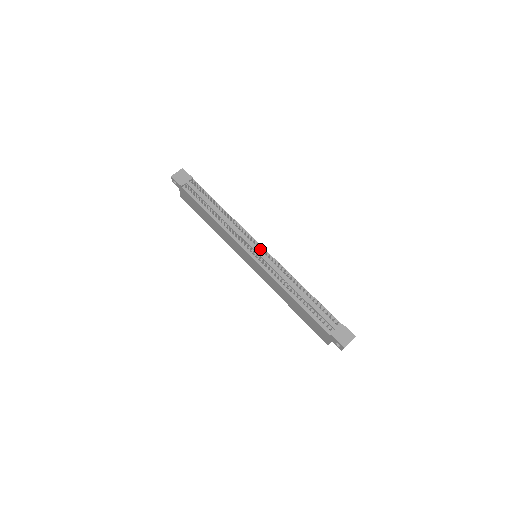
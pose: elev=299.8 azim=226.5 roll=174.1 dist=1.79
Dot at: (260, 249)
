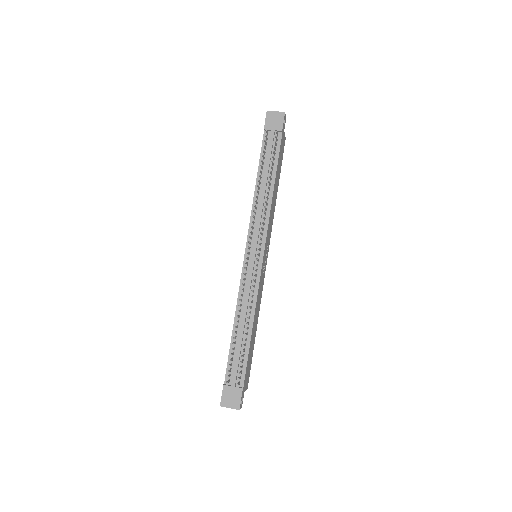
Dot at: (260, 255)
